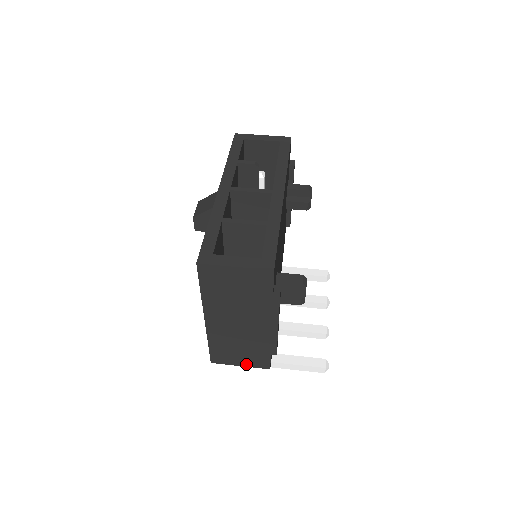
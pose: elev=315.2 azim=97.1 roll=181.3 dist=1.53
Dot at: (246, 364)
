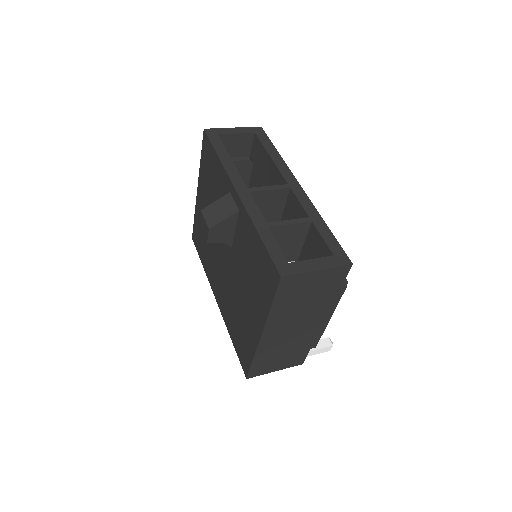
Dot at: (282, 367)
